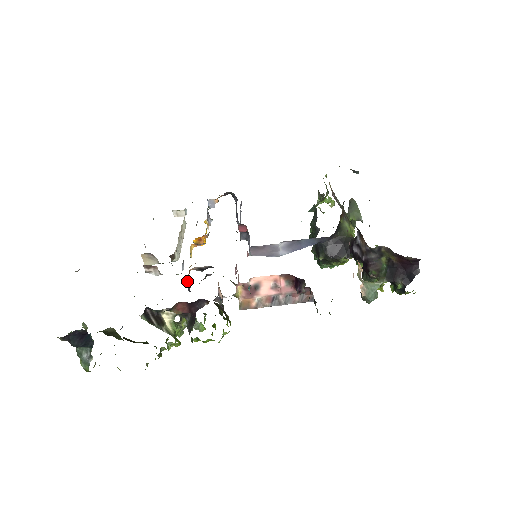
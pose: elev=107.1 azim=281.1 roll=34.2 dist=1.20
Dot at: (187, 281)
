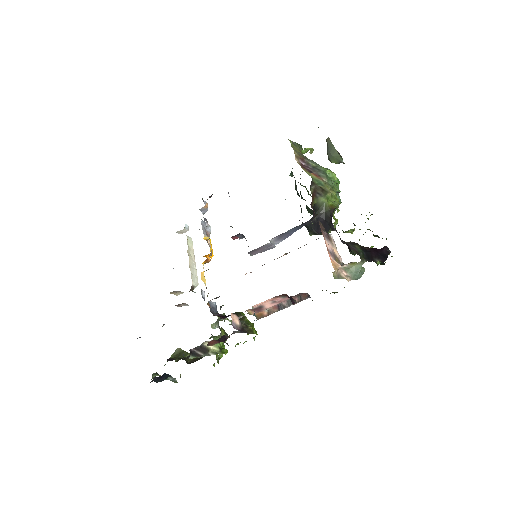
Dot at: (211, 307)
